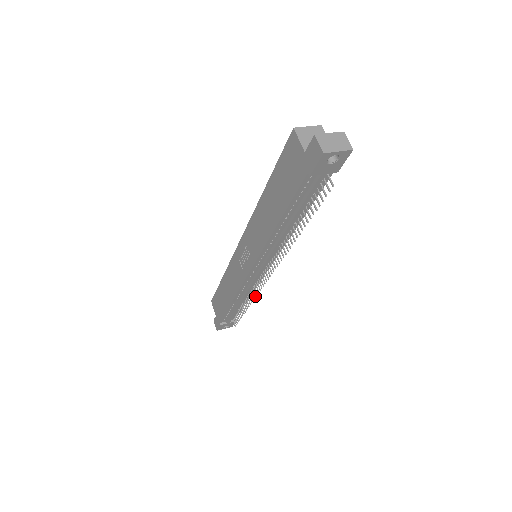
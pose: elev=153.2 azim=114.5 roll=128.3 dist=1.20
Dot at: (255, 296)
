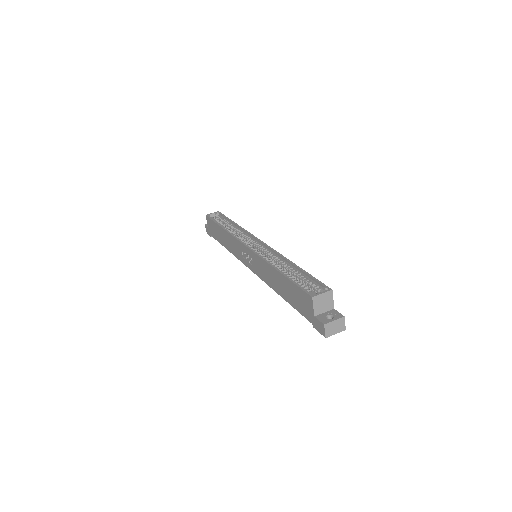
Dot at: occluded
